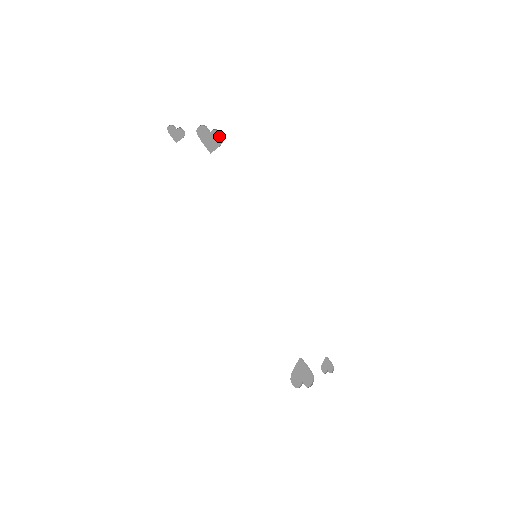
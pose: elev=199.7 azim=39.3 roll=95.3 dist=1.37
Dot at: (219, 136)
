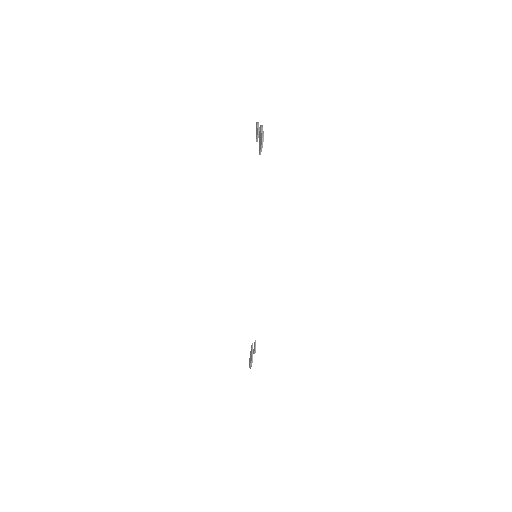
Dot at: (262, 137)
